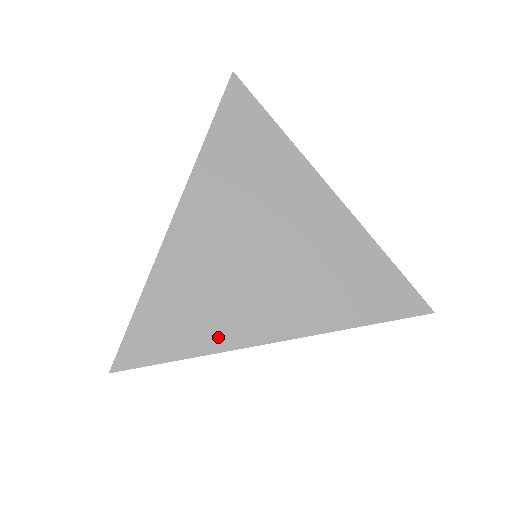
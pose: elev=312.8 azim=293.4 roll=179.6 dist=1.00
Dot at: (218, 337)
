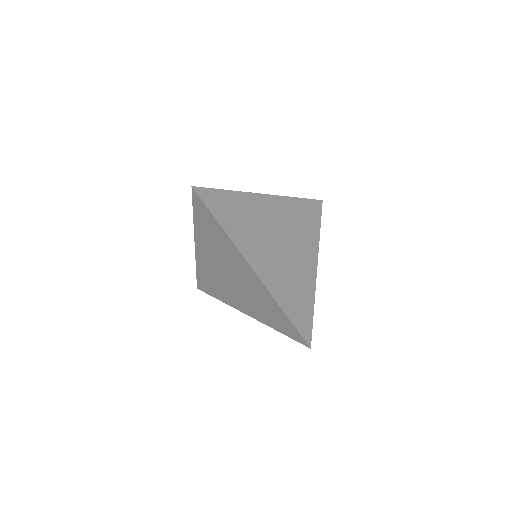
Dot at: (225, 299)
